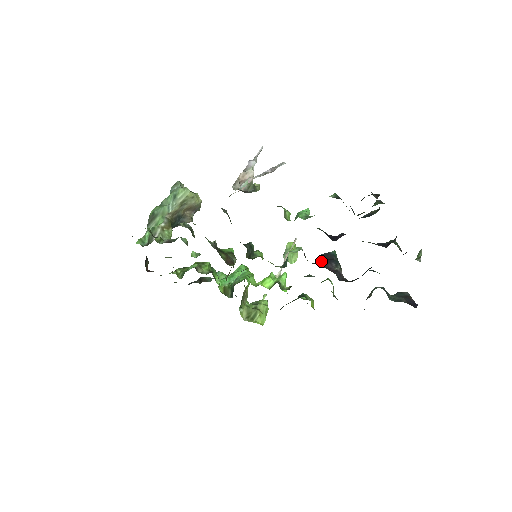
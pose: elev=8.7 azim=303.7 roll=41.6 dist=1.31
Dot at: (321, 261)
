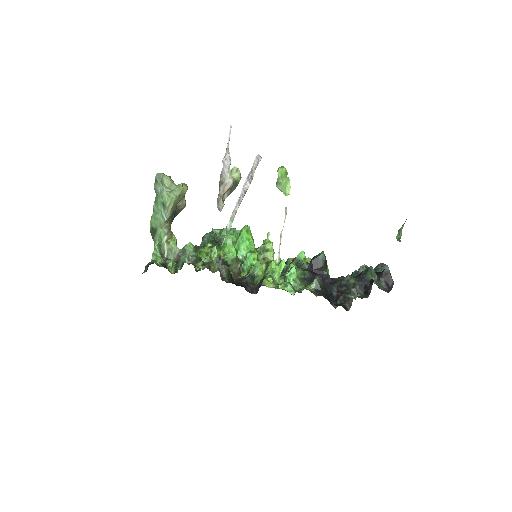
Dot at: occluded
